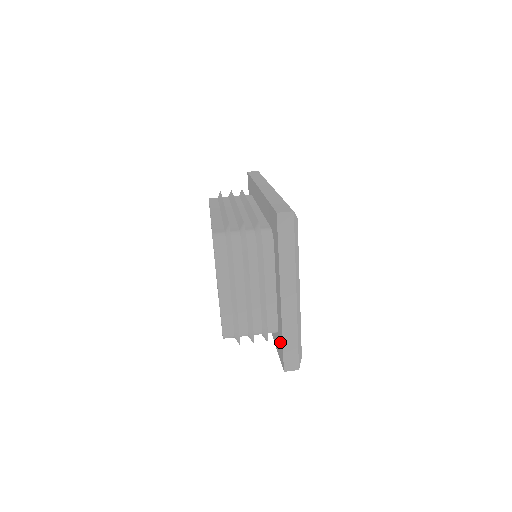
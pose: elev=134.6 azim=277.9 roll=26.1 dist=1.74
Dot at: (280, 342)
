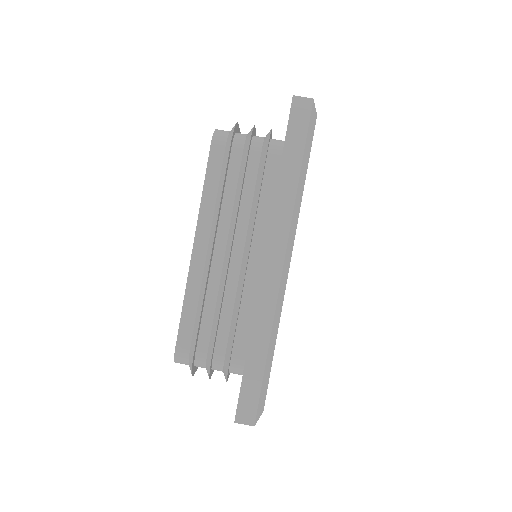
Dot at: occluded
